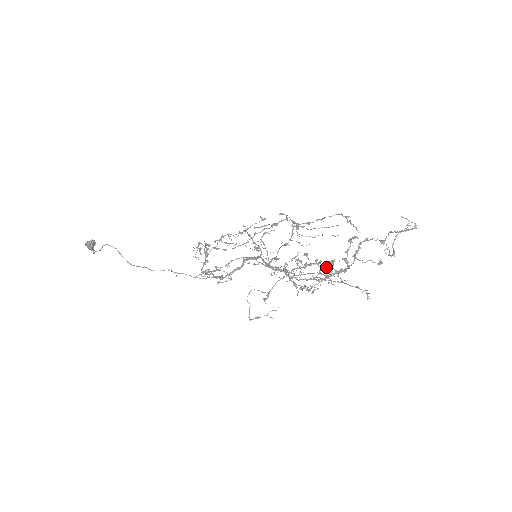
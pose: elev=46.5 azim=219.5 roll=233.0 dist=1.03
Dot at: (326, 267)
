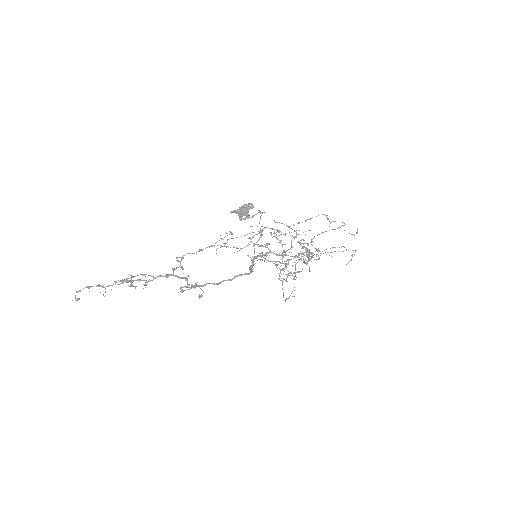
Dot at: occluded
